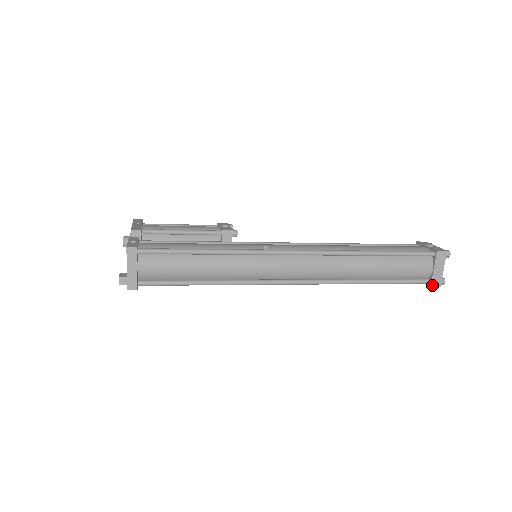
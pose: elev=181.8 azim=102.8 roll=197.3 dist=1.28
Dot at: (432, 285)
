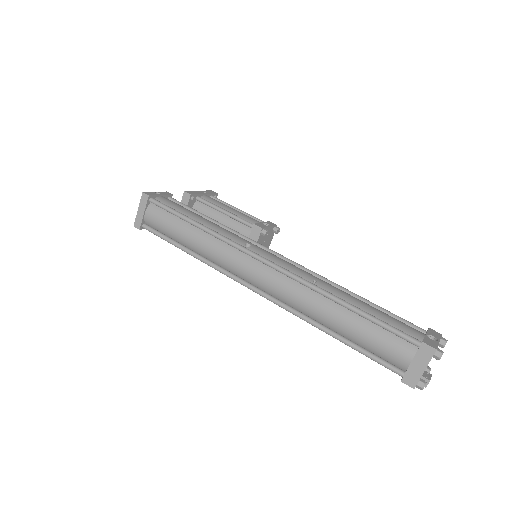
Dot at: (403, 380)
